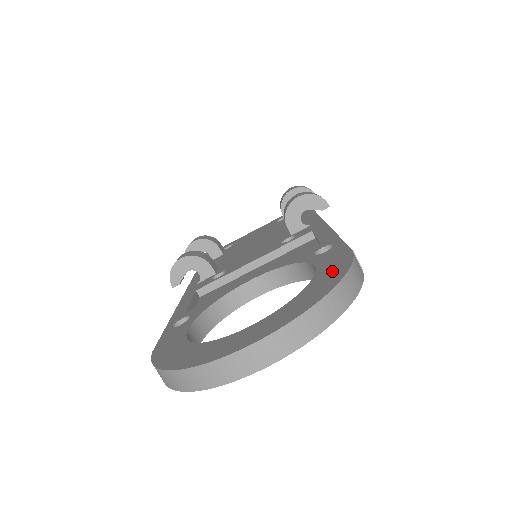
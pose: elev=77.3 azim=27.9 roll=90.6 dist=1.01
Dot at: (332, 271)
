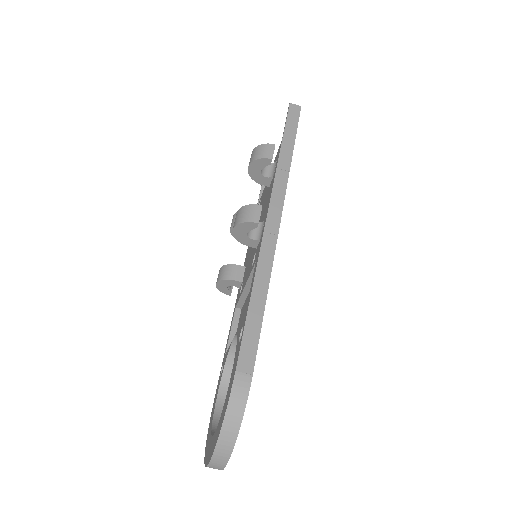
Dot at: (227, 398)
